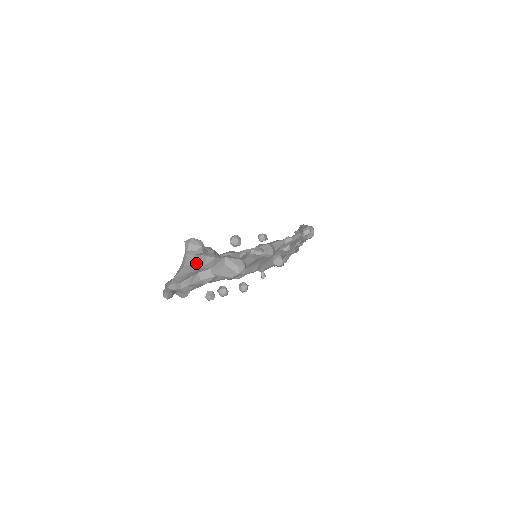
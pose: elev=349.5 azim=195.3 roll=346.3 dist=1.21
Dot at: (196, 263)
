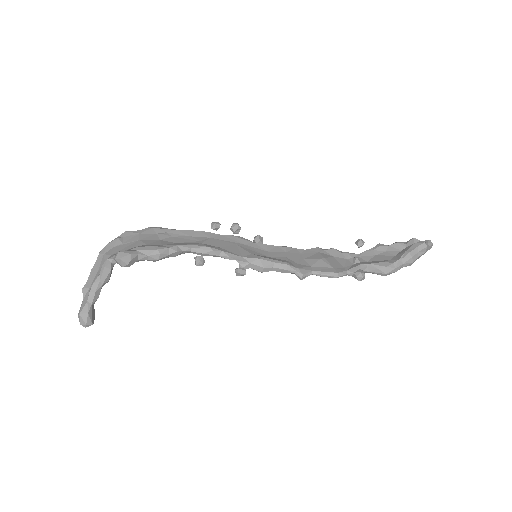
Dot at: (96, 278)
